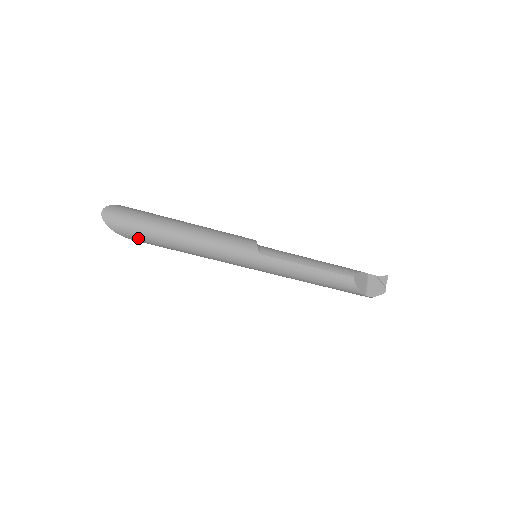
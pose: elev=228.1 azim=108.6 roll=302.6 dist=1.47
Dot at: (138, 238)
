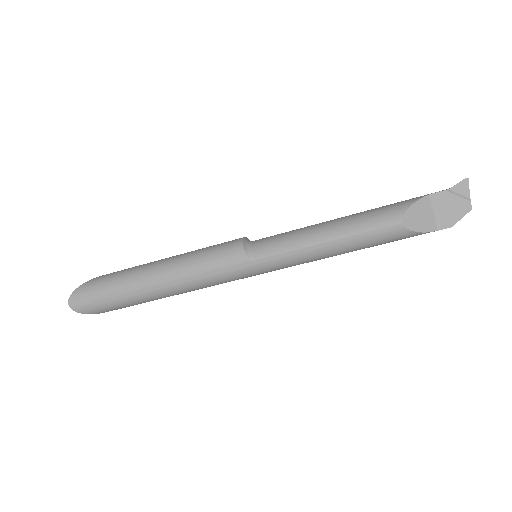
Dot at: (120, 308)
